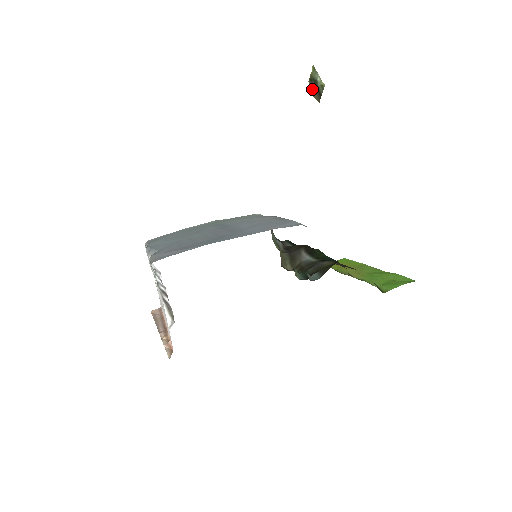
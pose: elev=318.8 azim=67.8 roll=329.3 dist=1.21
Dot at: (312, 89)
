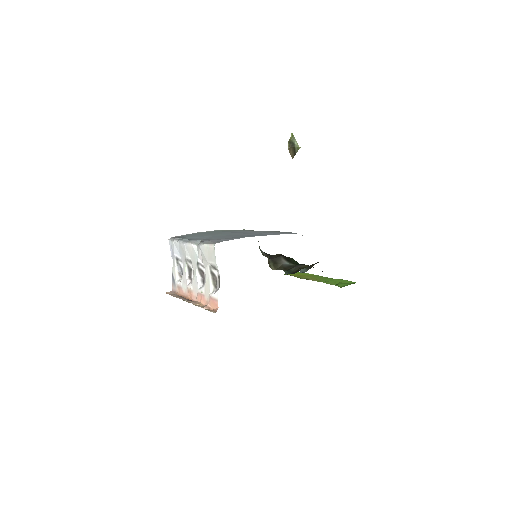
Dot at: (290, 149)
